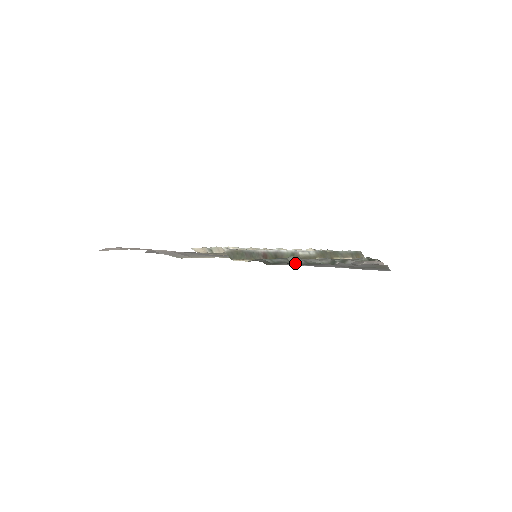
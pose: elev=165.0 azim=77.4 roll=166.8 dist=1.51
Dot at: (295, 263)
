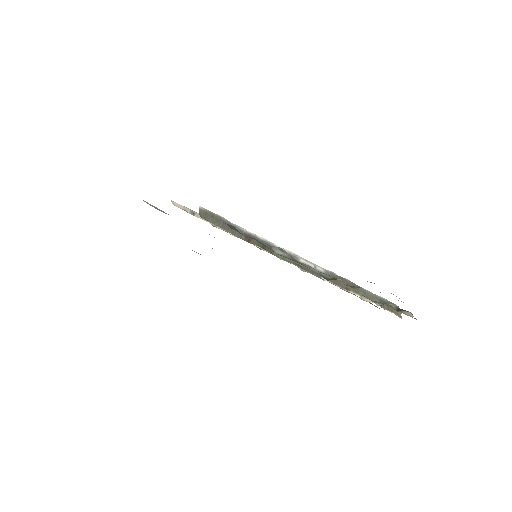
Dot at: (278, 253)
